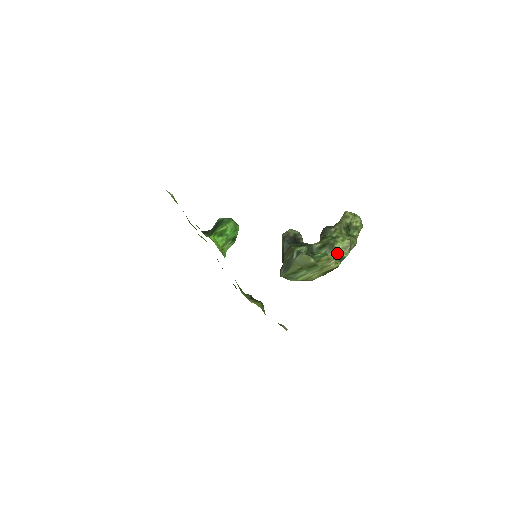
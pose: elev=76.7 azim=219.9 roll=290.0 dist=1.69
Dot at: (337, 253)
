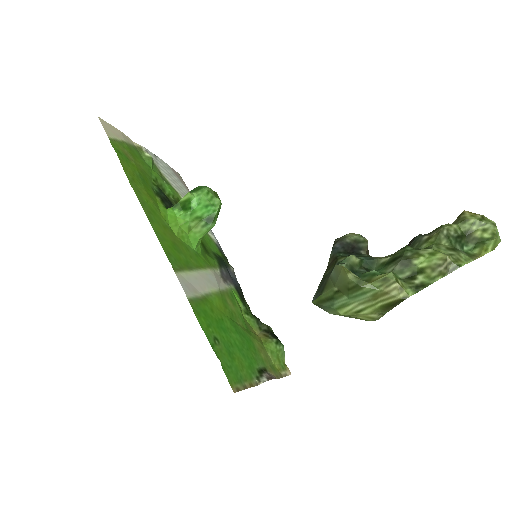
Dot at: (415, 275)
